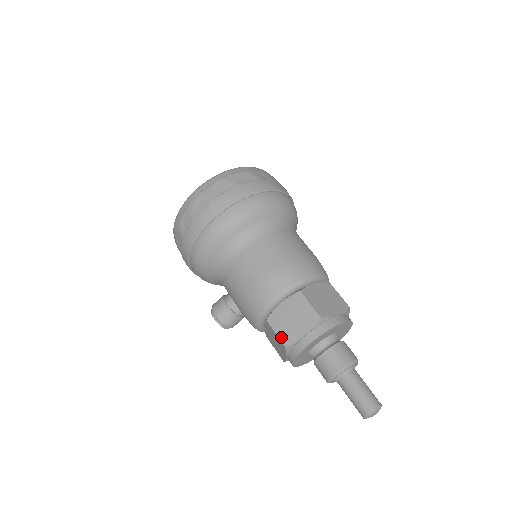
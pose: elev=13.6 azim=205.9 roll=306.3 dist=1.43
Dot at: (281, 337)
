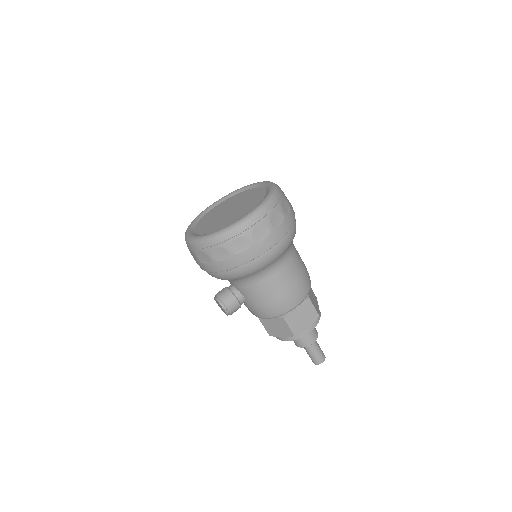
Dot at: (293, 330)
